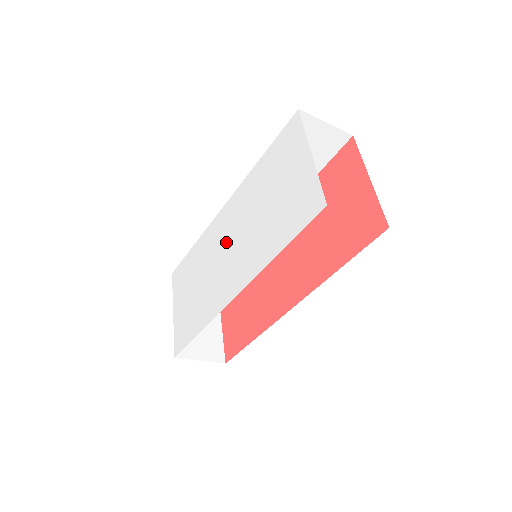
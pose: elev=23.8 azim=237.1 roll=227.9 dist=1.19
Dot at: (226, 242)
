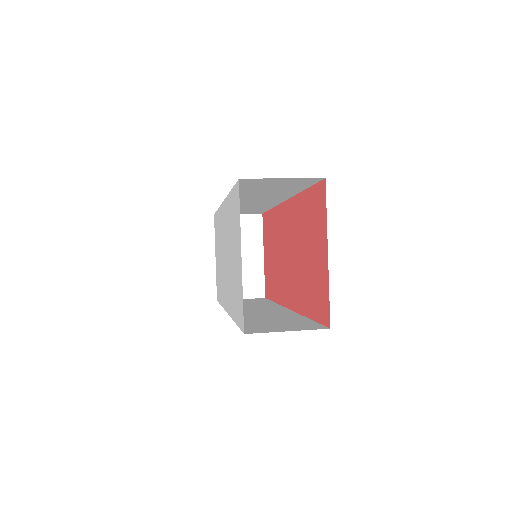
Dot at: (224, 247)
